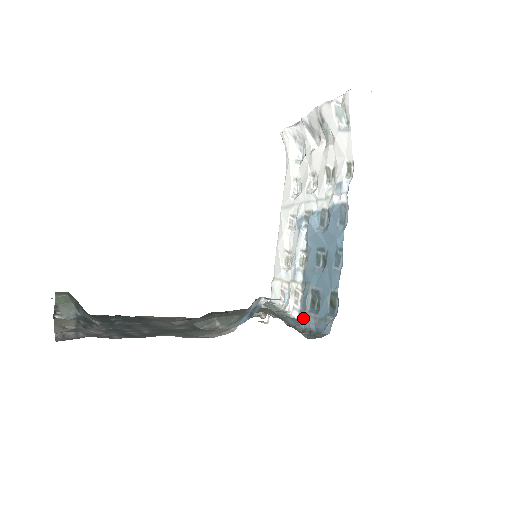
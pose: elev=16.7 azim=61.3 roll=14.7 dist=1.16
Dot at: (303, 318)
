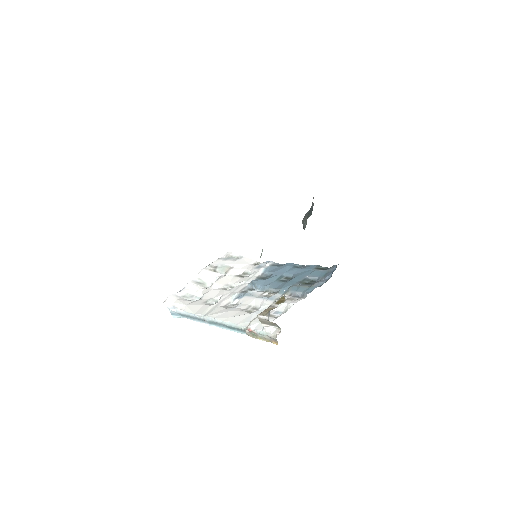
Dot at: (312, 289)
